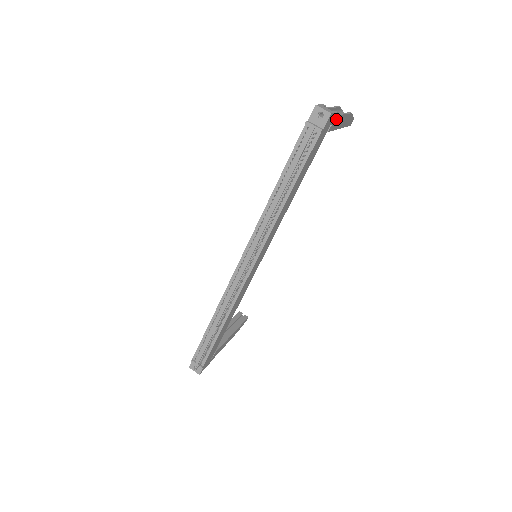
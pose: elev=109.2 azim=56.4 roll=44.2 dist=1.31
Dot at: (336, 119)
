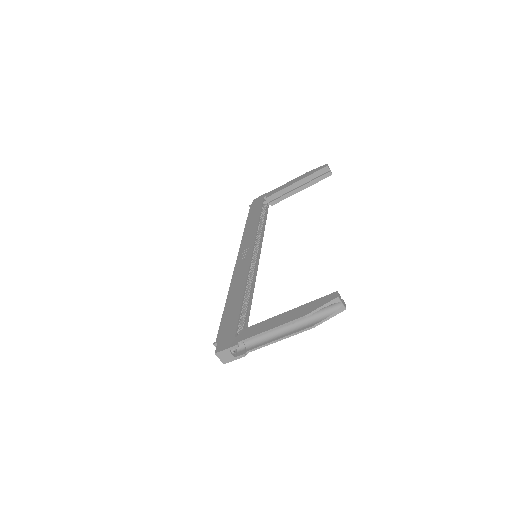
Dot at: (254, 347)
